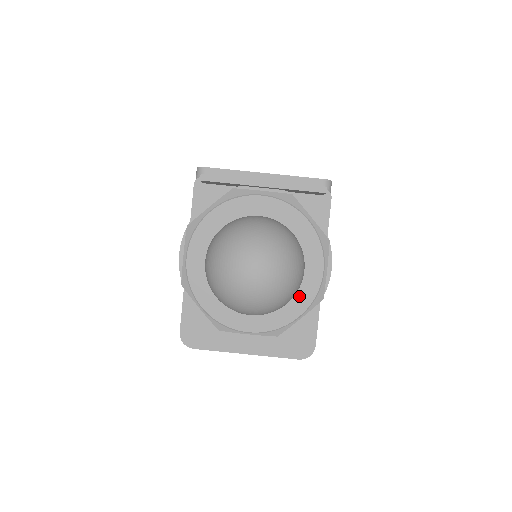
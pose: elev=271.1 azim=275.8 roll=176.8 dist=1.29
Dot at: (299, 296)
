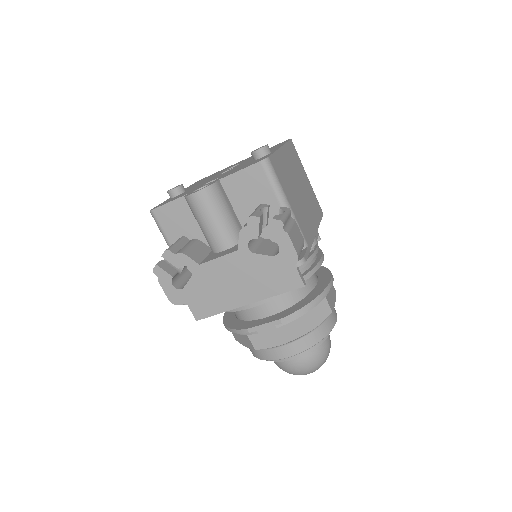
Dot at: occluded
